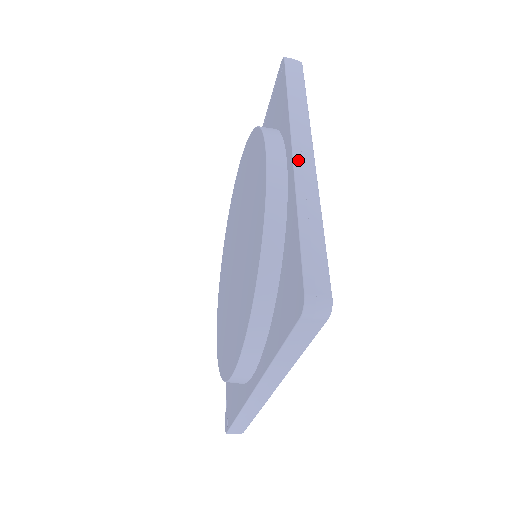
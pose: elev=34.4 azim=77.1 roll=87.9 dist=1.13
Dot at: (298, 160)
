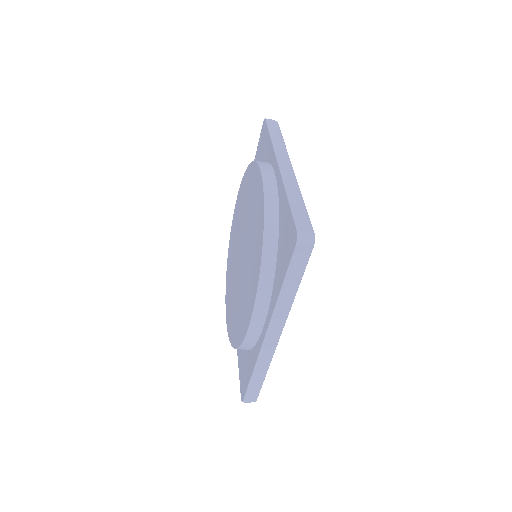
Dot at: (283, 169)
